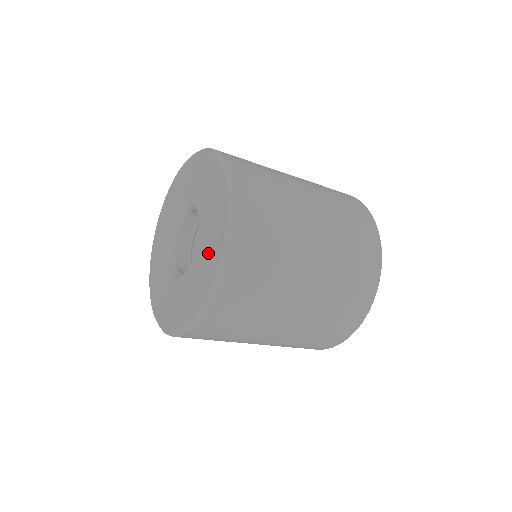
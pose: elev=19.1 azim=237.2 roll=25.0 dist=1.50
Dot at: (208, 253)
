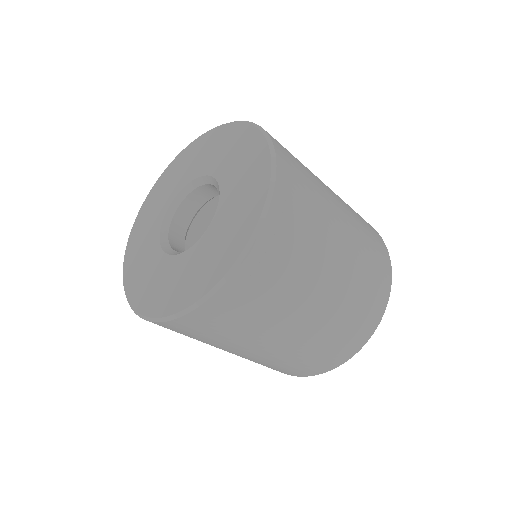
Dot at: (238, 212)
